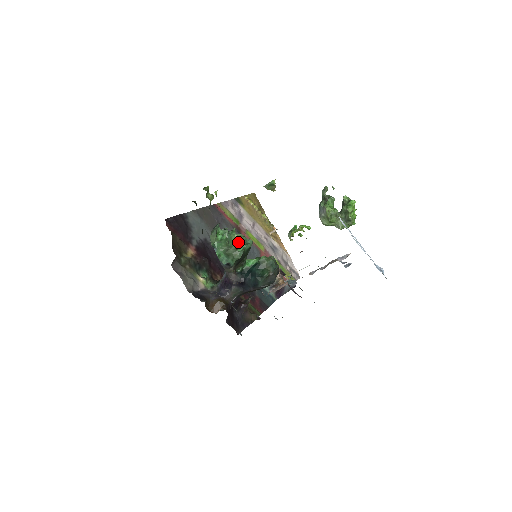
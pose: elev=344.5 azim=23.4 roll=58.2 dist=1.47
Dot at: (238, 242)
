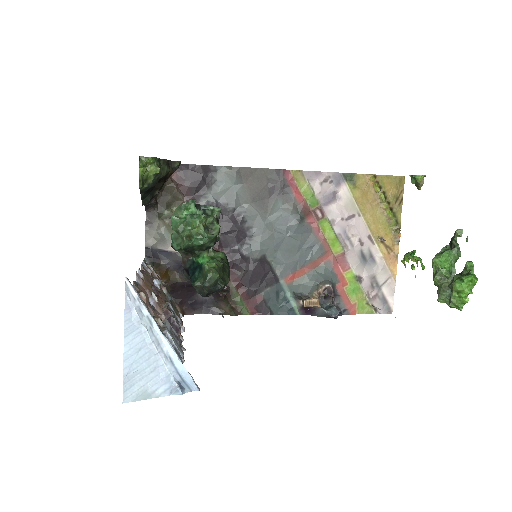
Dot at: (190, 231)
